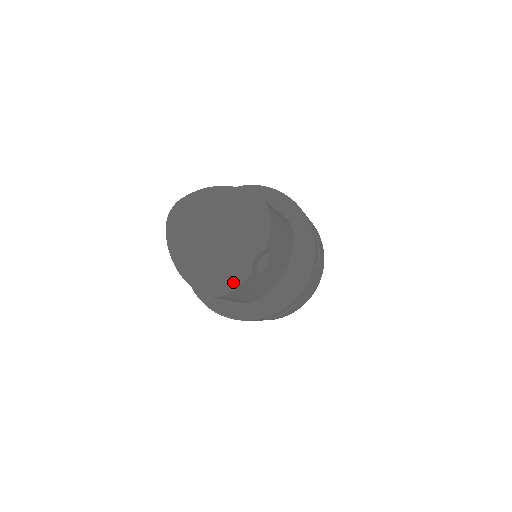
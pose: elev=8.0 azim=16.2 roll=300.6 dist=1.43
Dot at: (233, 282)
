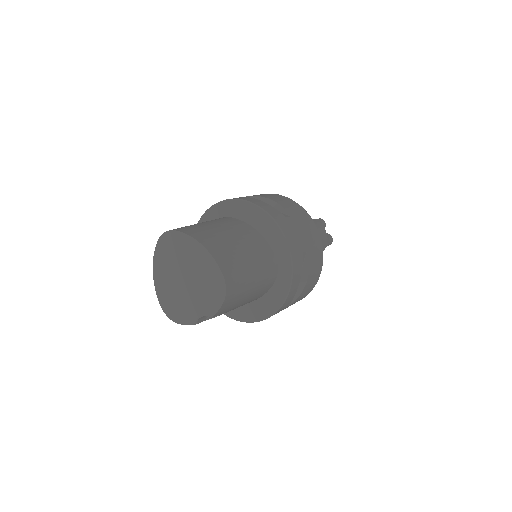
Dot at: (182, 319)
